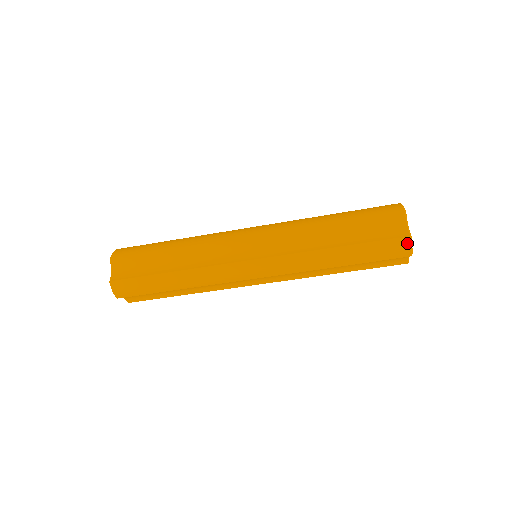
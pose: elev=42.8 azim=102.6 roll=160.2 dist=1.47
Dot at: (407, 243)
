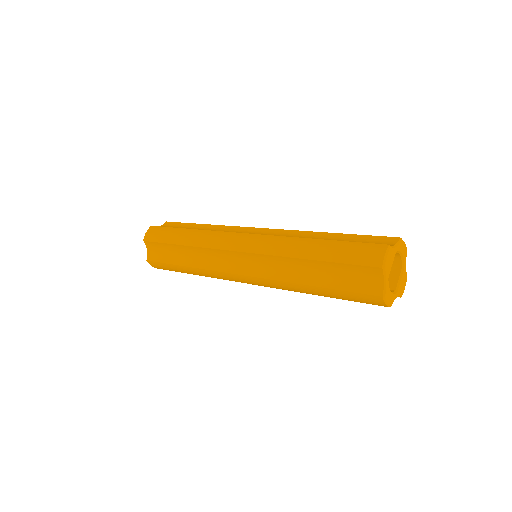
Dot at: (380, 301)
